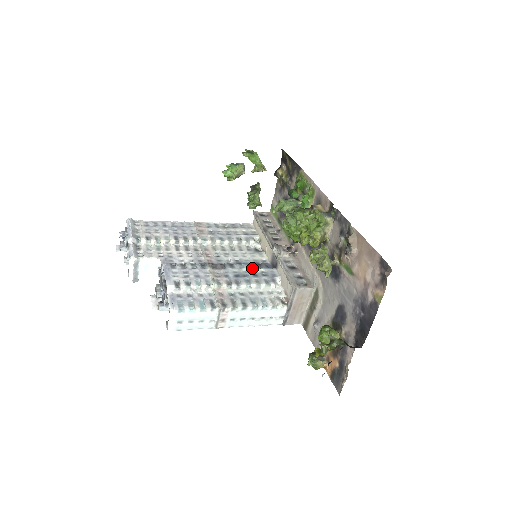
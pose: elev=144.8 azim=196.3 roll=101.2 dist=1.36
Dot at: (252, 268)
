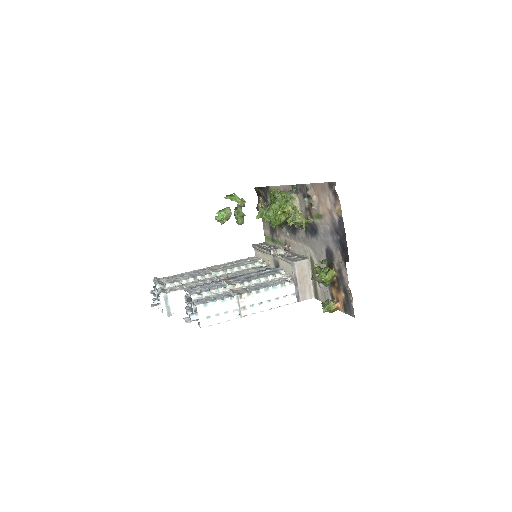
Dot at: (259, 272)
